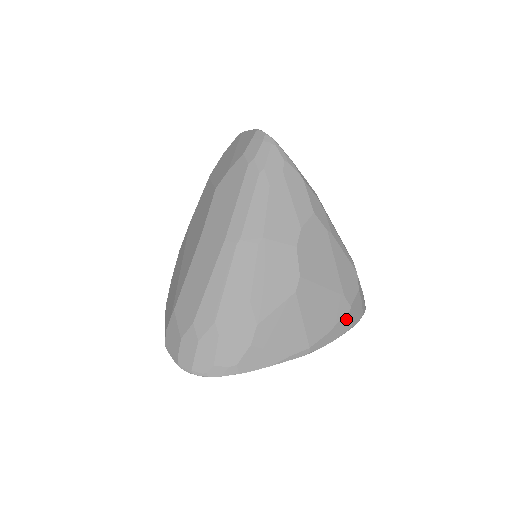
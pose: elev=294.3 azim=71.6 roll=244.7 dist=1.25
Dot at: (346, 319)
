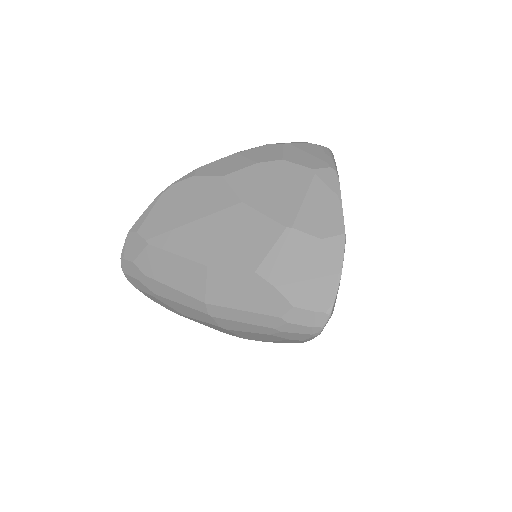
Dot at: occluded
